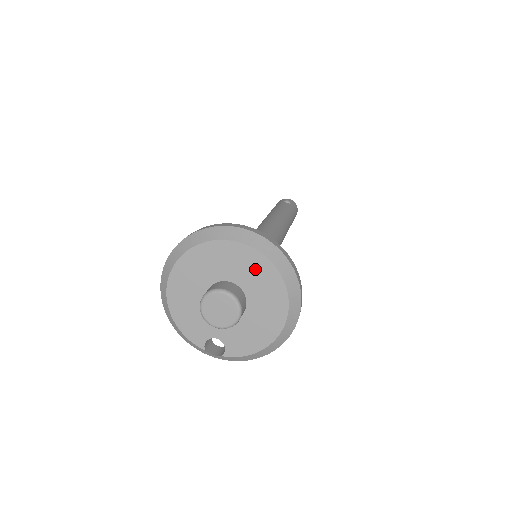
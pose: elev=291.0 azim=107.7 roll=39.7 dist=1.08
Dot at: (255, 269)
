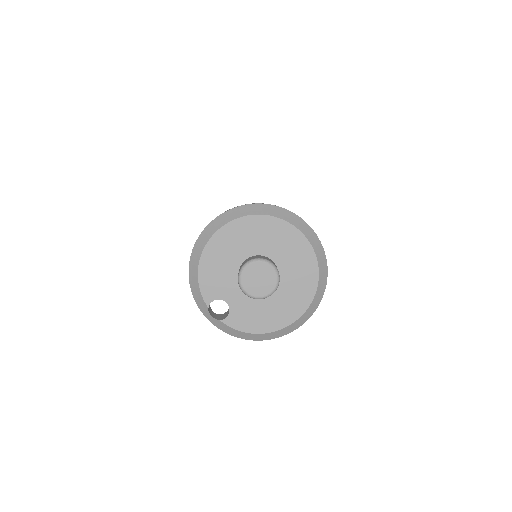
Dot at: (301, 263)
